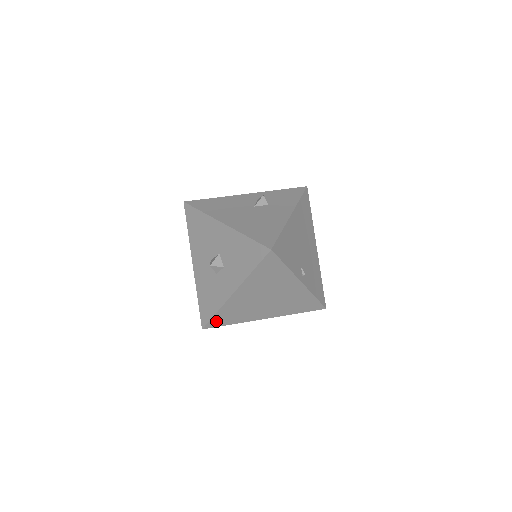
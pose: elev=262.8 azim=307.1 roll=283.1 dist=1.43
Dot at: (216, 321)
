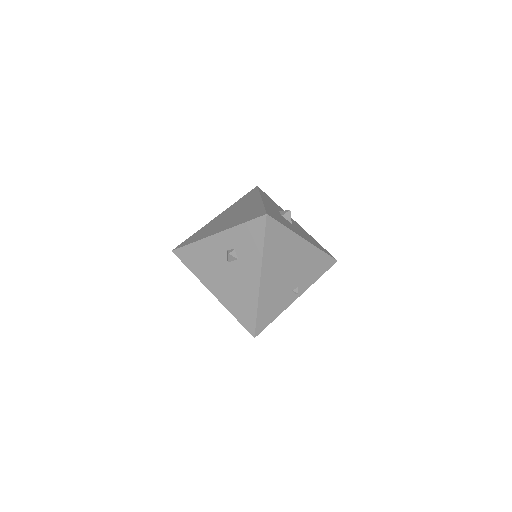
Dot at: occluded
